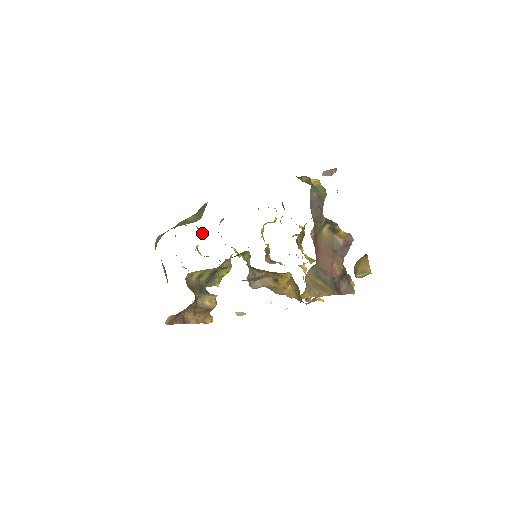
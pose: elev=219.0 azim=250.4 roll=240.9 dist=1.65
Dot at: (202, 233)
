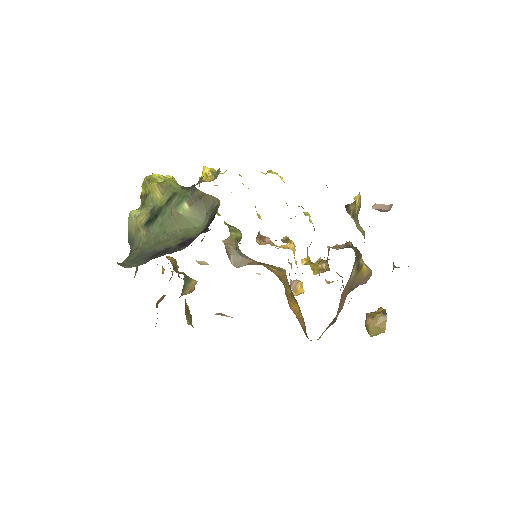
Dot at: occluded
